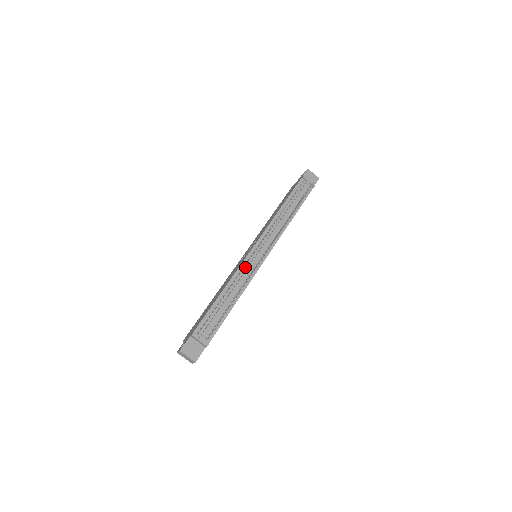
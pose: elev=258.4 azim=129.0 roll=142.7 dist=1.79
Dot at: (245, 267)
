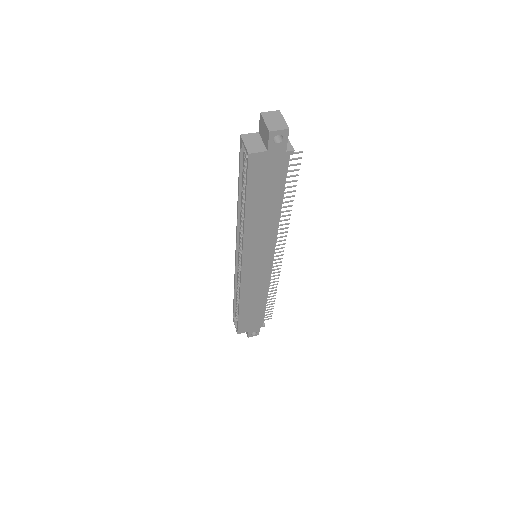
Dot at: occluded
